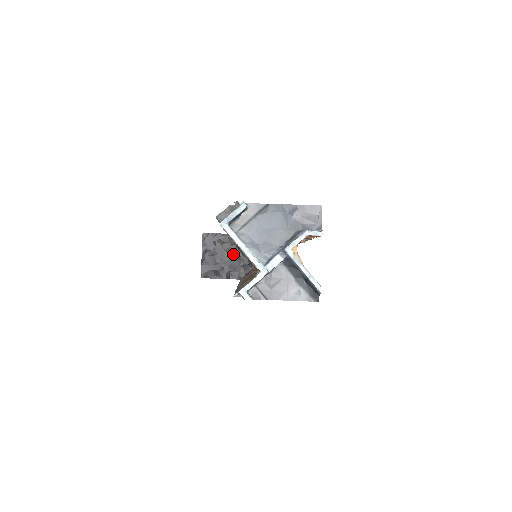
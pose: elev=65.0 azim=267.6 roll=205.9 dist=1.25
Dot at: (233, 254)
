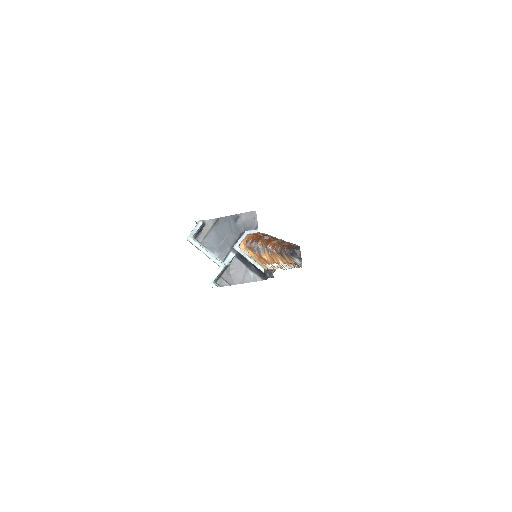
Dot at: occluded
